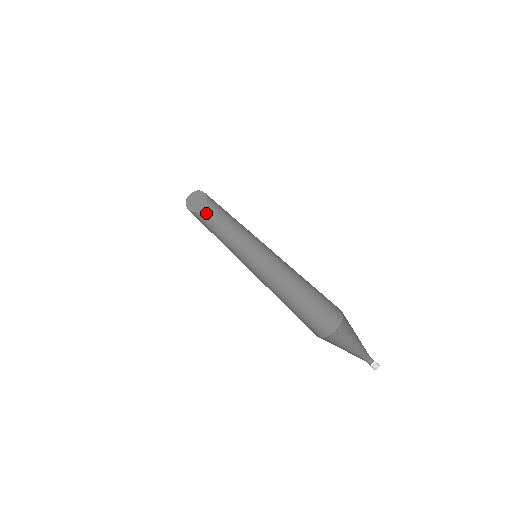
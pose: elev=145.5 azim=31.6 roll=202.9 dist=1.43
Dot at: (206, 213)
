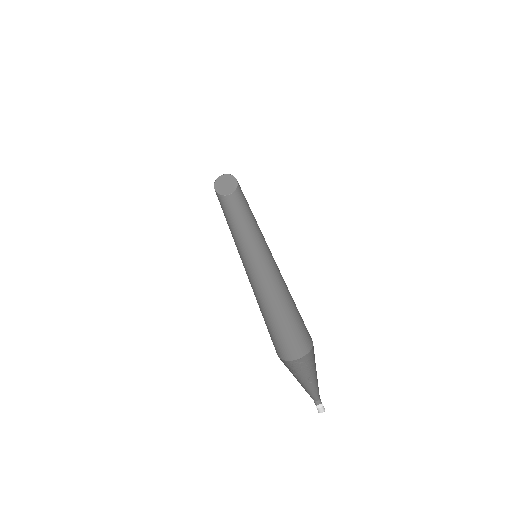
Dot at: (229, 200)
